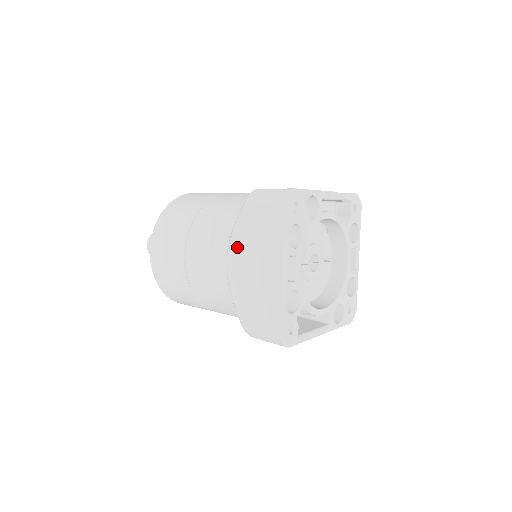
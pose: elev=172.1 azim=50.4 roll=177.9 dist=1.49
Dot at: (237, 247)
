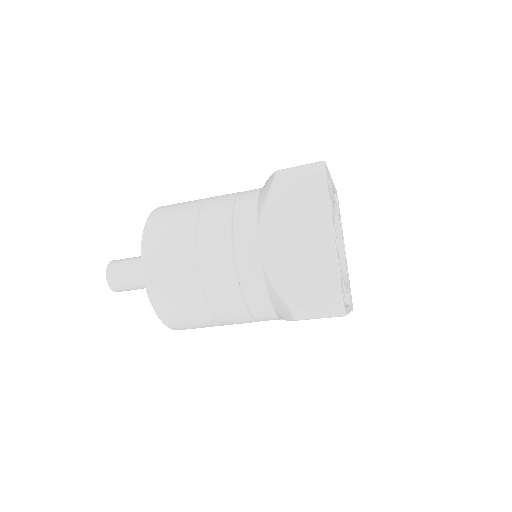
Dot at: (271, 226)
